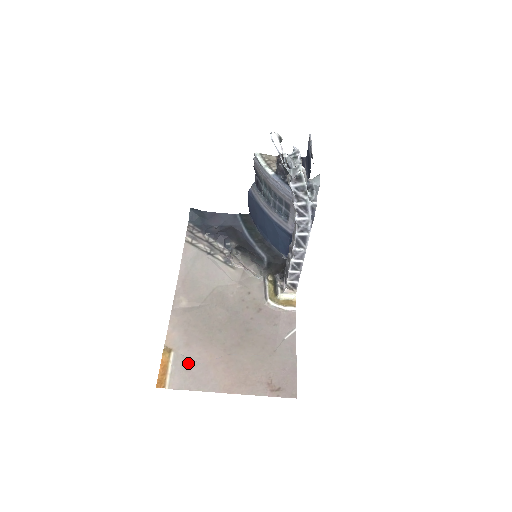
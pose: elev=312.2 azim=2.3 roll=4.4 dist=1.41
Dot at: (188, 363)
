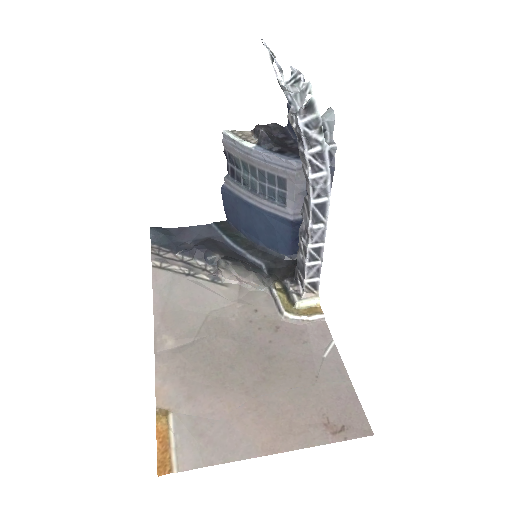
Dot at: (198, 424)
